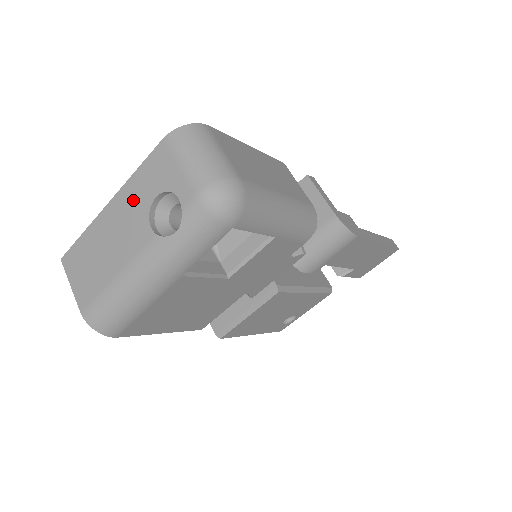
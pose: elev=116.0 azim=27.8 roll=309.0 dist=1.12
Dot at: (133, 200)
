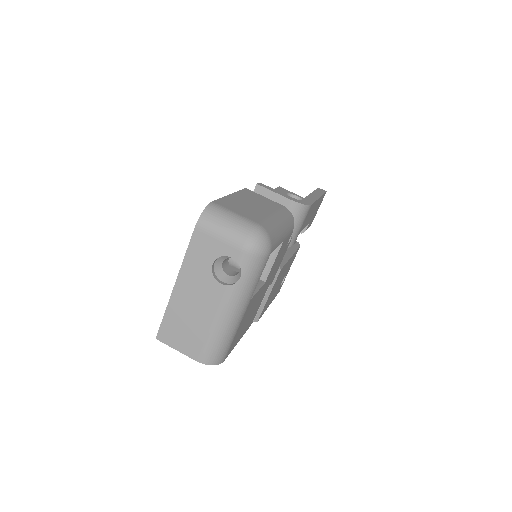
Dot at: (195, 274)
